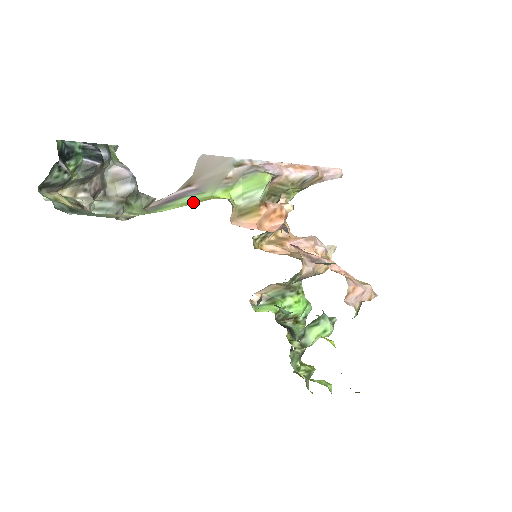
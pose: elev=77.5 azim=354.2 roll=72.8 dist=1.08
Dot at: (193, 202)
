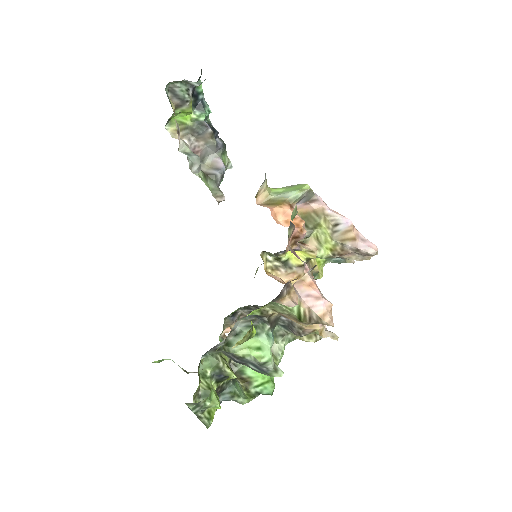
Dot at: occluded
